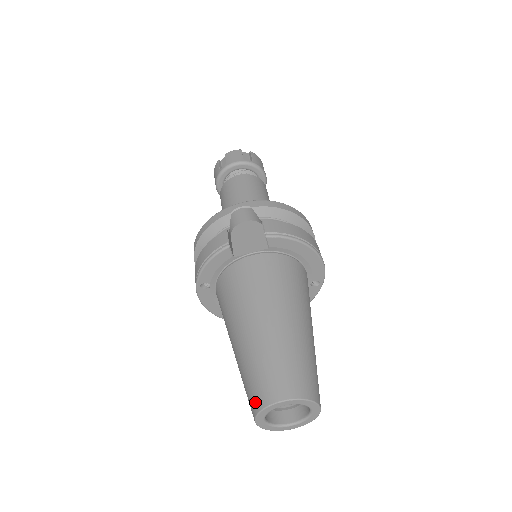
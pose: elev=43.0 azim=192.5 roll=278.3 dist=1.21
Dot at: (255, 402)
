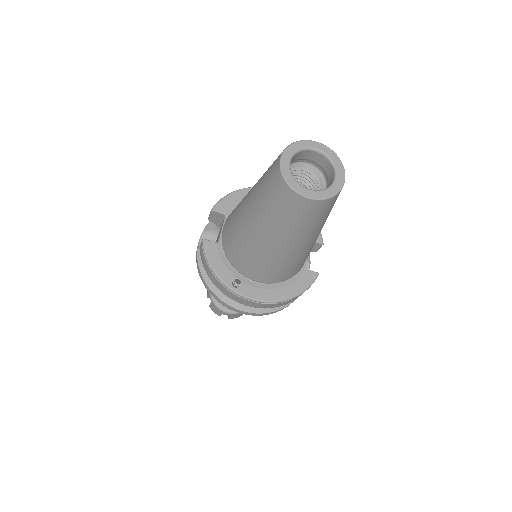
Dot at: (283, 191)
